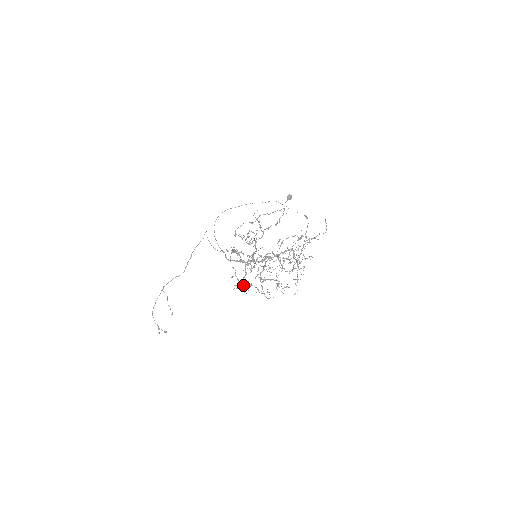
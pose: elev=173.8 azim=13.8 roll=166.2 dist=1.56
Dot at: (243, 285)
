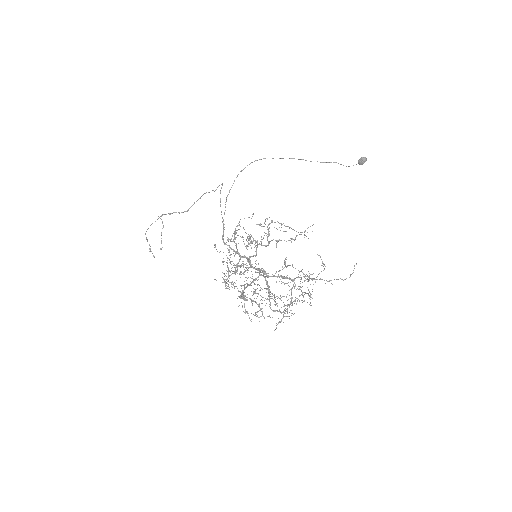
Dot at: (226, 282)
